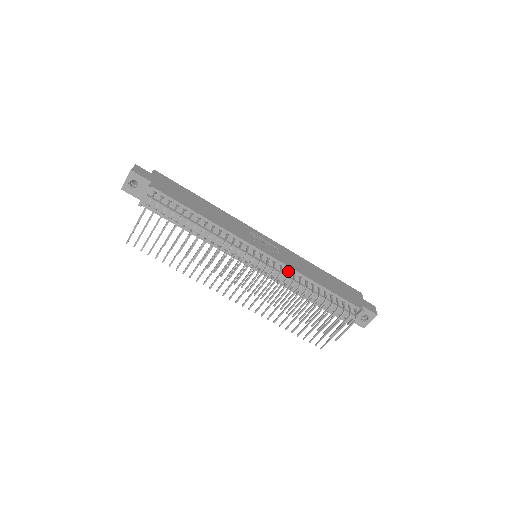
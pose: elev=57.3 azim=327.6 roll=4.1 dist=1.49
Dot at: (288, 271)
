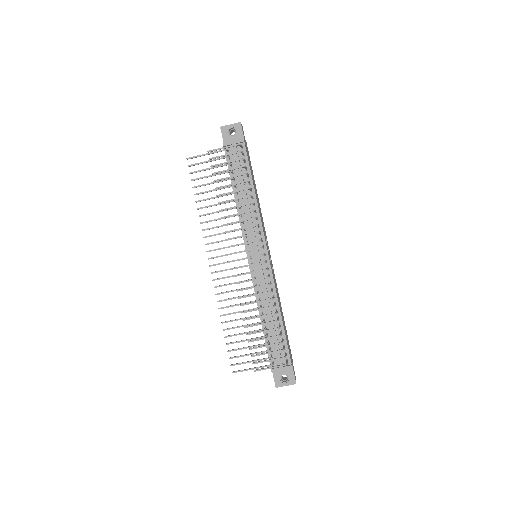
Dot at: occluded
